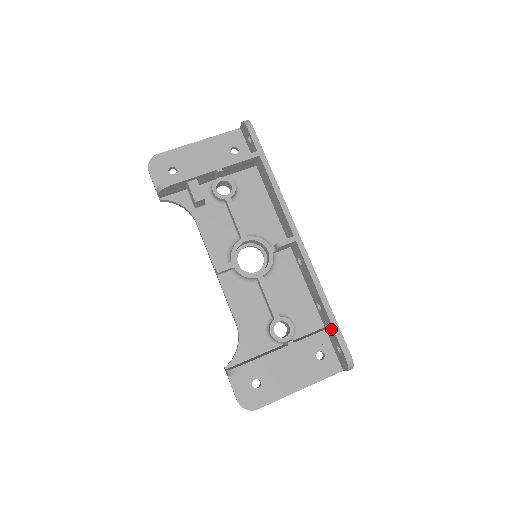
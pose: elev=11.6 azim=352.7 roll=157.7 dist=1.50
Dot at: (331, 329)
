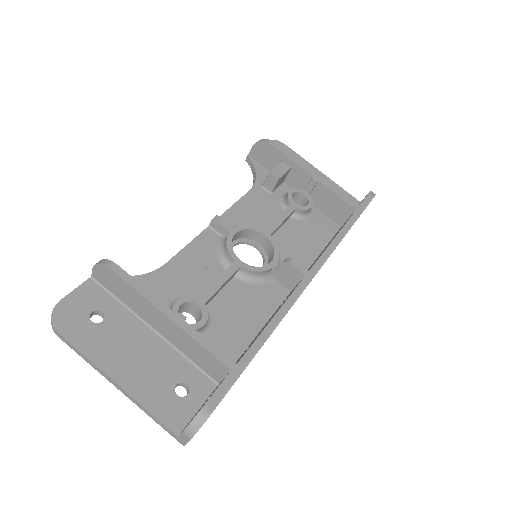
Dot at: (232, 364)
